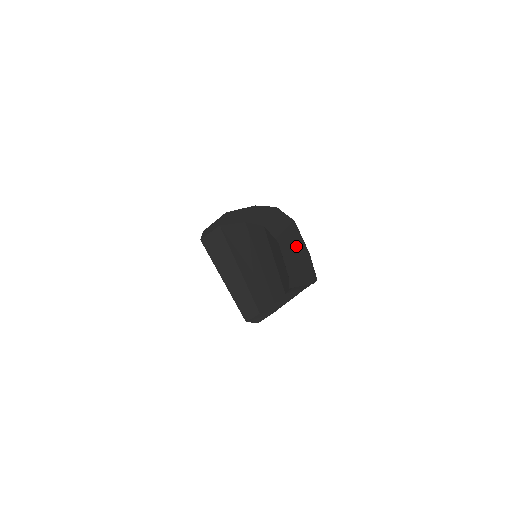
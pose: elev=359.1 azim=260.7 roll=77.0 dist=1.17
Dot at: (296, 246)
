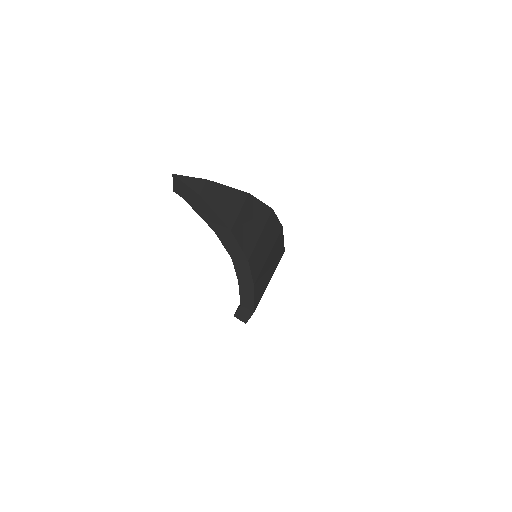
Dot at: occluded
